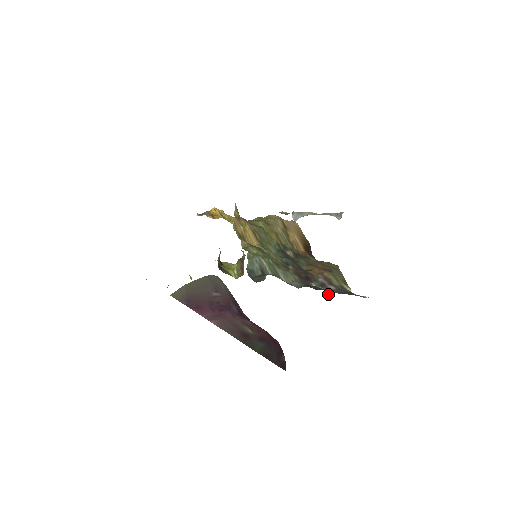
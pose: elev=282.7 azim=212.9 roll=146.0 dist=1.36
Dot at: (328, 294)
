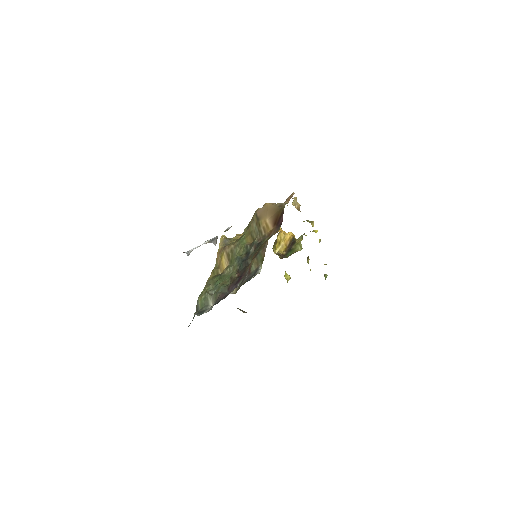
Dot at: occluded
